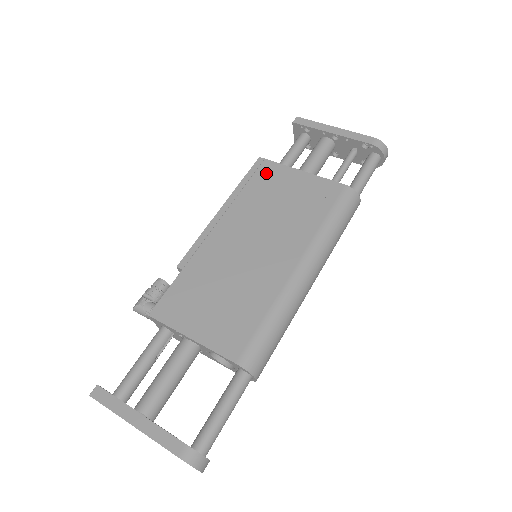
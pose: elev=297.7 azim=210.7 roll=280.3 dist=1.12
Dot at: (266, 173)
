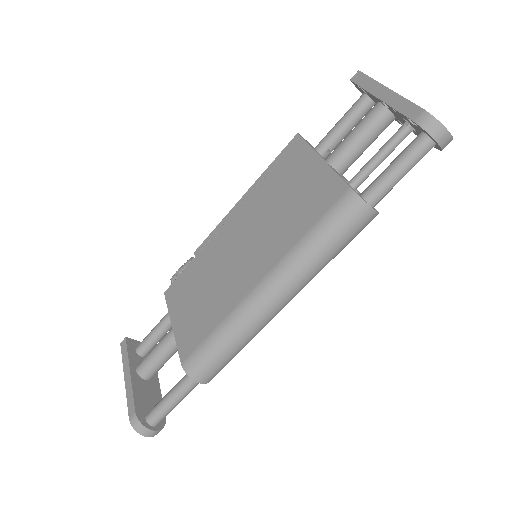
Dot at: (292, 157)
